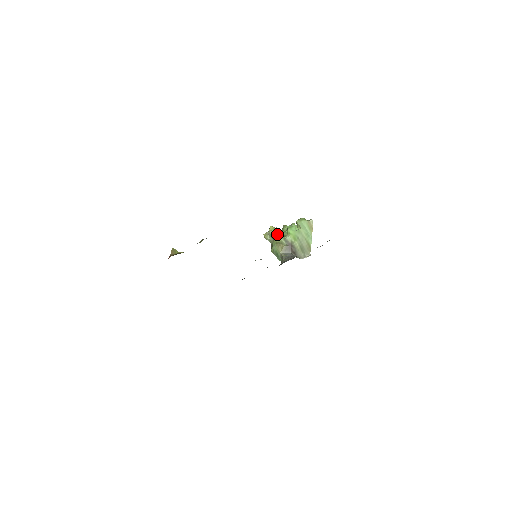
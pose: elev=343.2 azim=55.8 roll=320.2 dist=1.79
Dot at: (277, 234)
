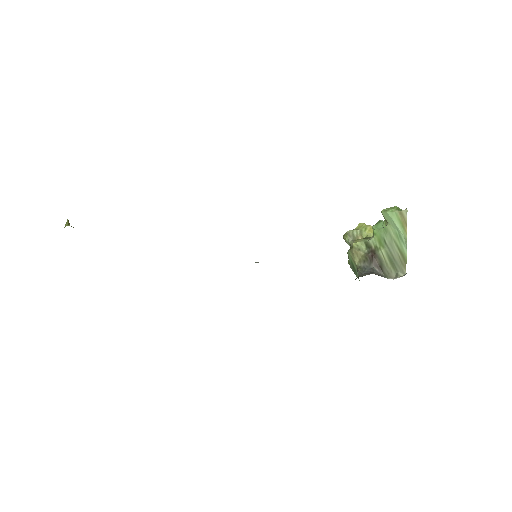
Dot at: (366, 235)
